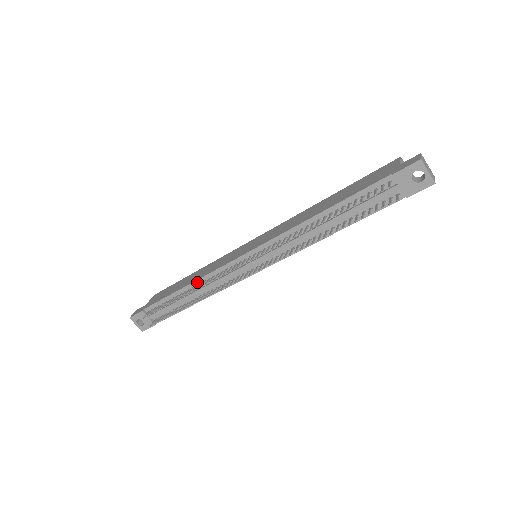
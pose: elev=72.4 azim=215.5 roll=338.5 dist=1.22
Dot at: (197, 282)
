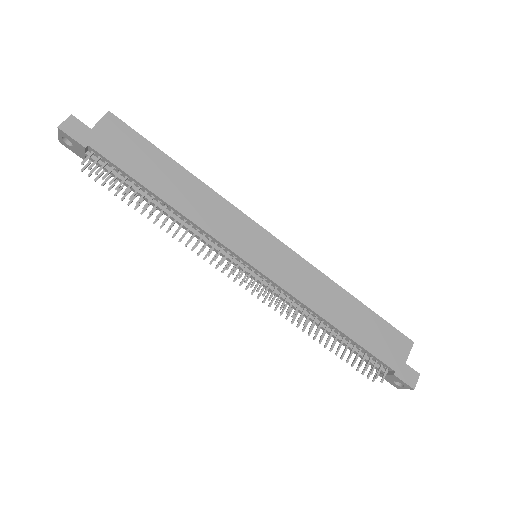
Dot at: (182, 216)
